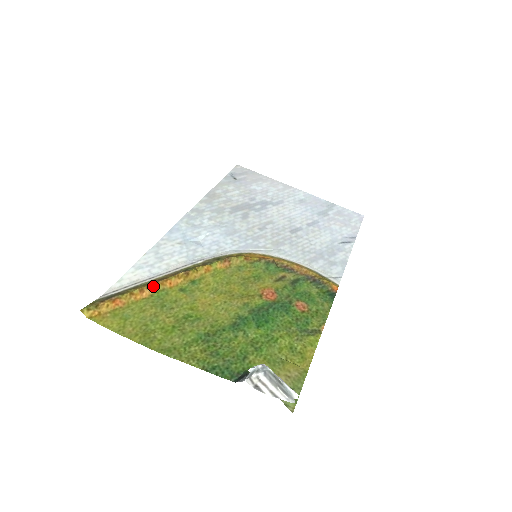
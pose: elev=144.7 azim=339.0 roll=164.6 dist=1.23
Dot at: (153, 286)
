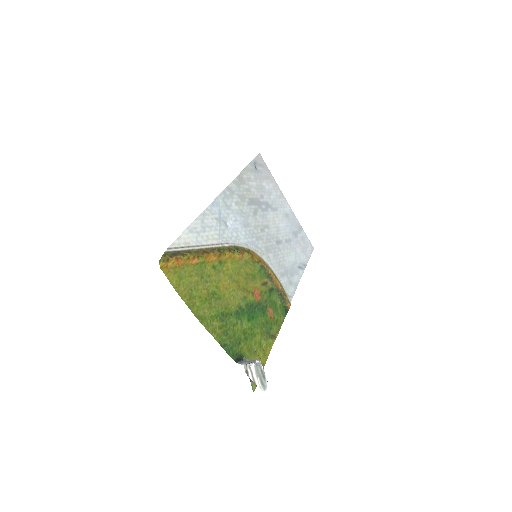
Dot at: (201, 257)
